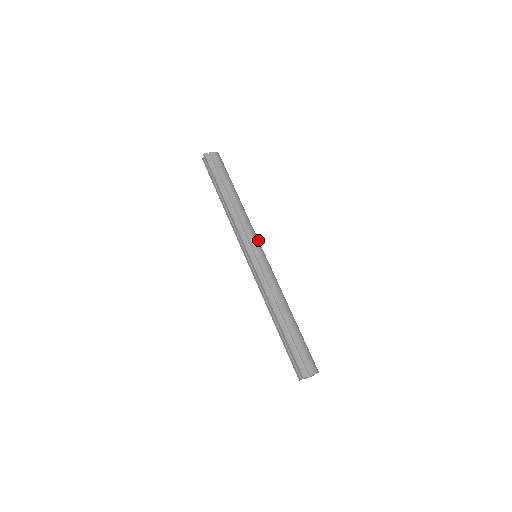
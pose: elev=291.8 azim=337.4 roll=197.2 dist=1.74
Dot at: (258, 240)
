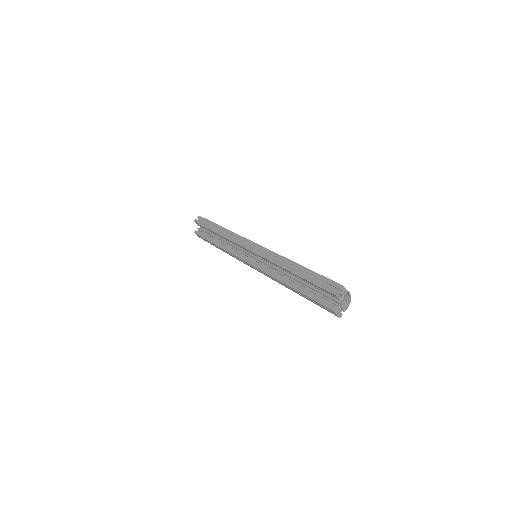
Dot at: occluded
